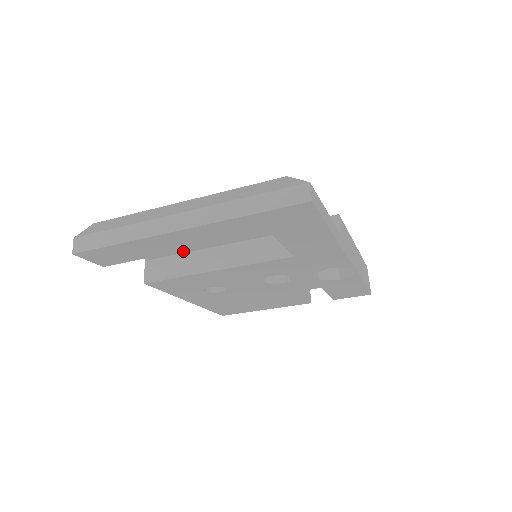
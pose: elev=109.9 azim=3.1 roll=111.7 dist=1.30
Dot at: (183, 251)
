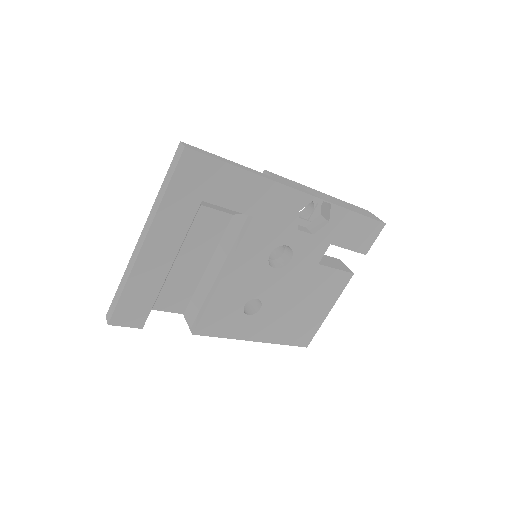
Dot at: (194, 285)
